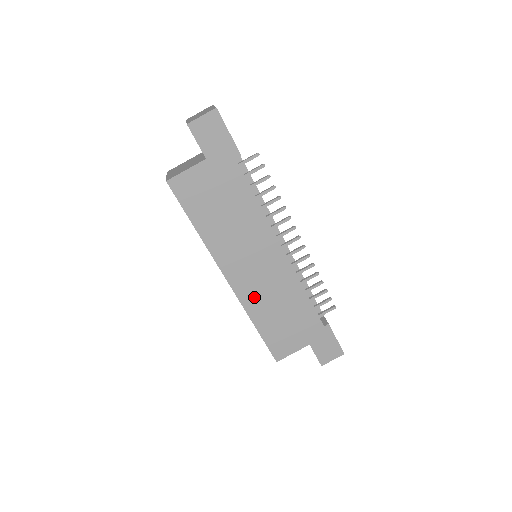
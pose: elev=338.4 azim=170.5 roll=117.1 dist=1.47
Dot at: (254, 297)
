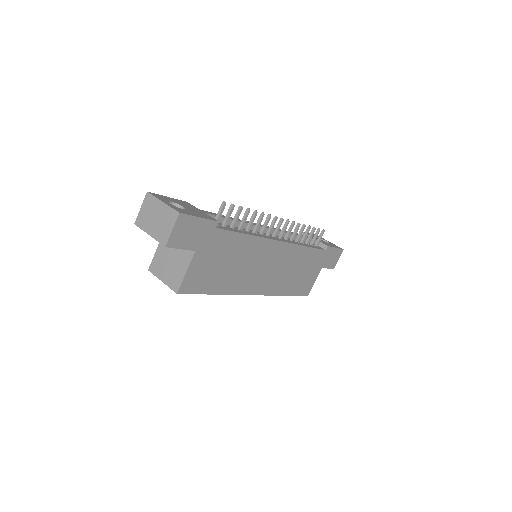
Dot at: (277, 284)
